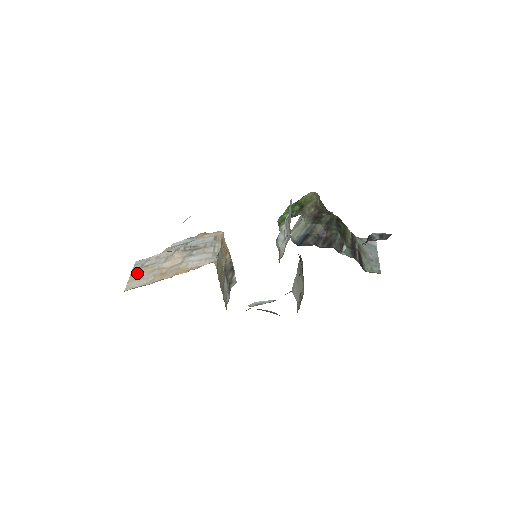
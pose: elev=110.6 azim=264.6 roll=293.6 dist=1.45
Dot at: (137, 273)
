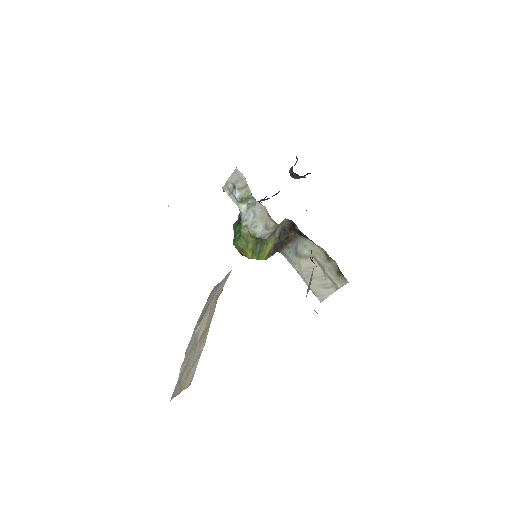
Dot at: (183, 380)
